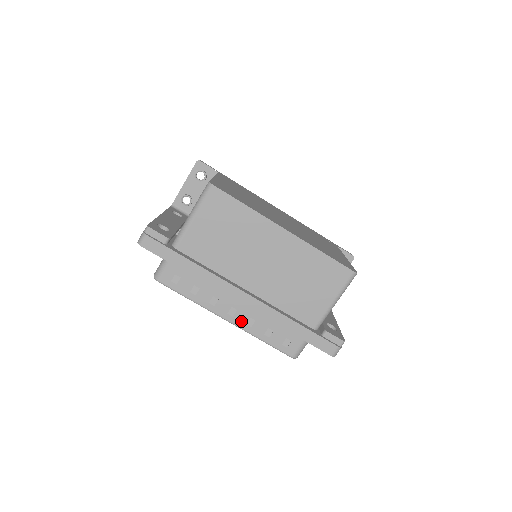
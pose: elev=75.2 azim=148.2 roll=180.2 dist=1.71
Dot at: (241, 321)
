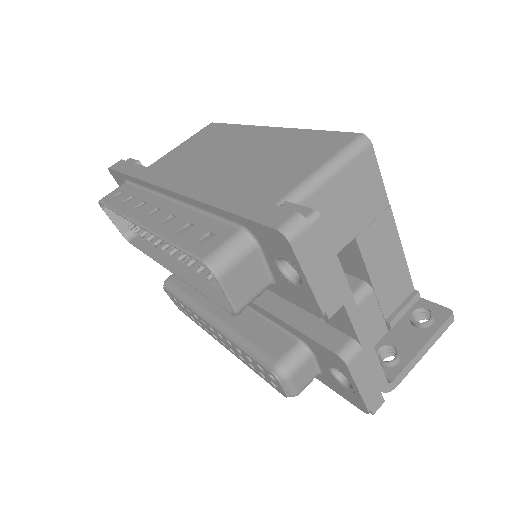
Dot at: (156, 221)
